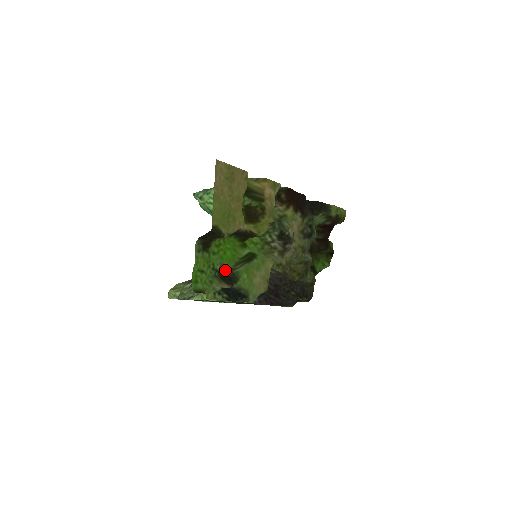
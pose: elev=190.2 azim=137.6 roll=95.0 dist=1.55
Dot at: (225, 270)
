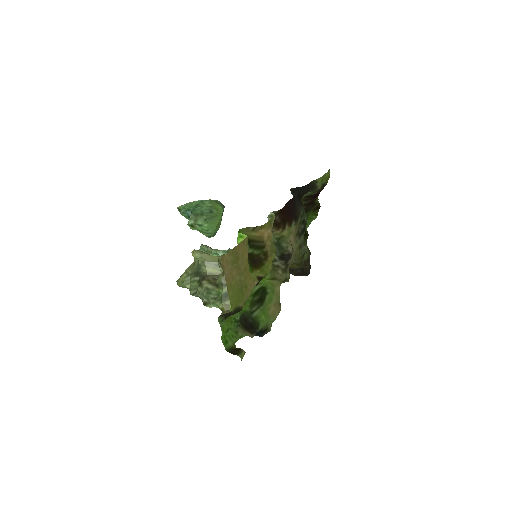
Dot at: (245, 317)
